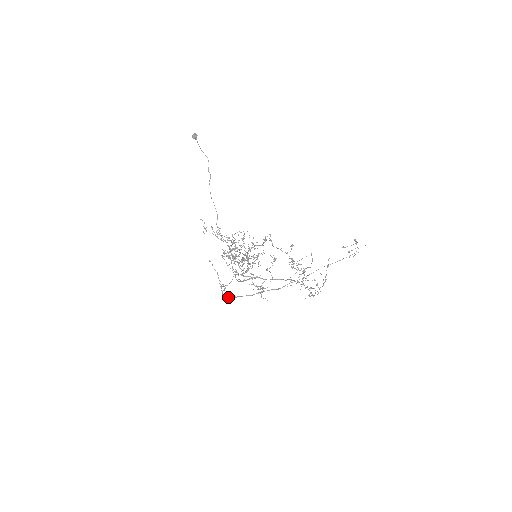
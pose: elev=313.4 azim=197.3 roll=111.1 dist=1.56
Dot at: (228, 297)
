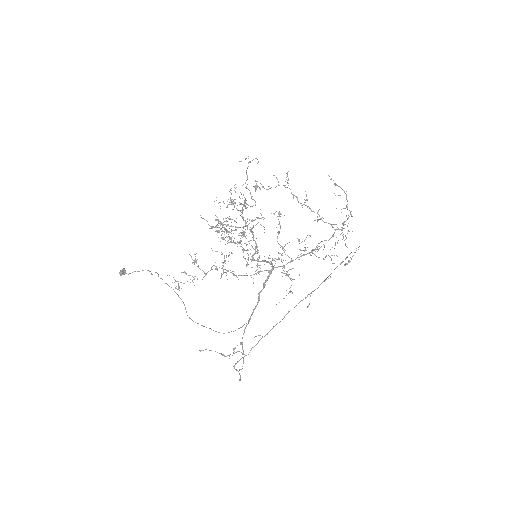
Dot at: occluded
